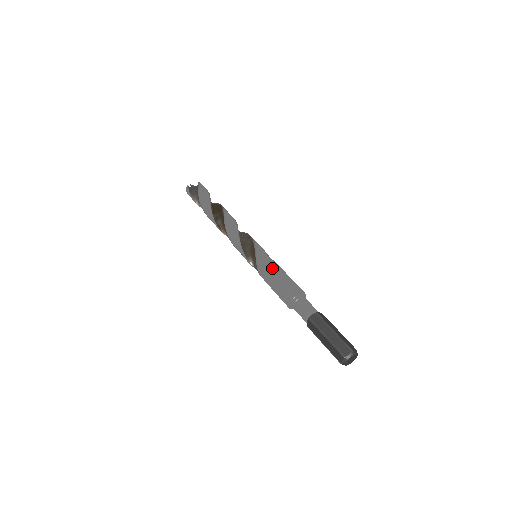
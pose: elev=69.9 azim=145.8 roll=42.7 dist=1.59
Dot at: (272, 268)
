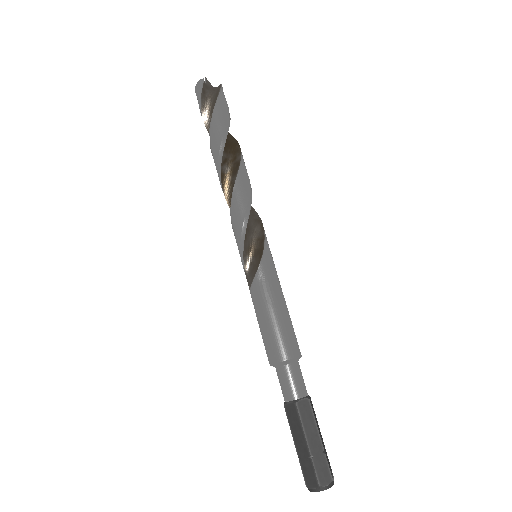
Dot at: (276, 295)
